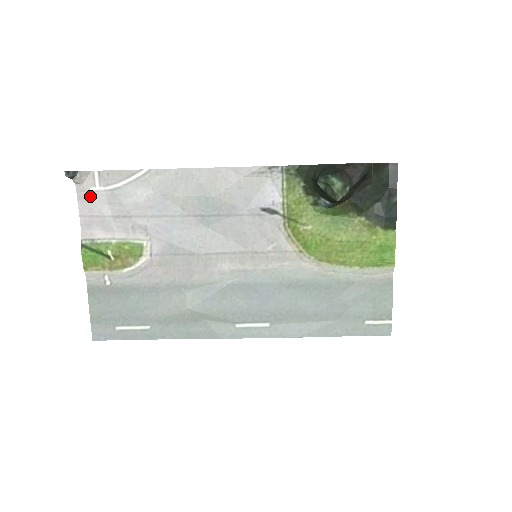
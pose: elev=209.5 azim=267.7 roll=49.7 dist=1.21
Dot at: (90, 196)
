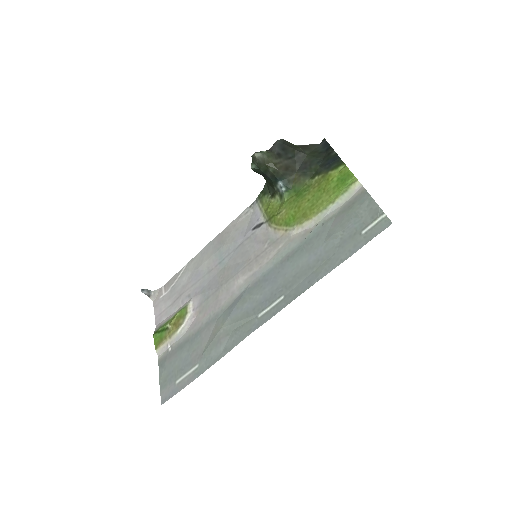
Dot at: (160, 302)
